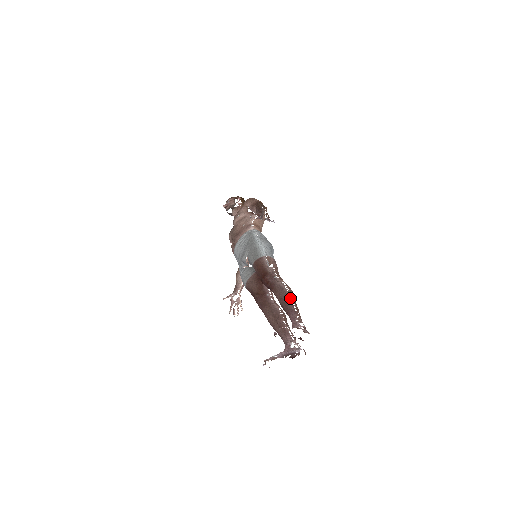
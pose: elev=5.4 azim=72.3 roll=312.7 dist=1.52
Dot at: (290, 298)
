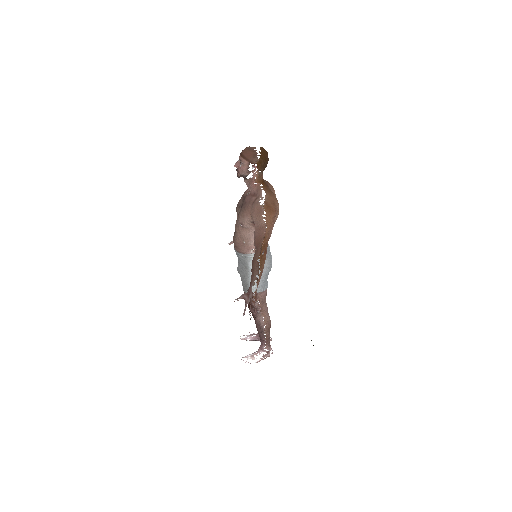
Dot at: (264, 333)
